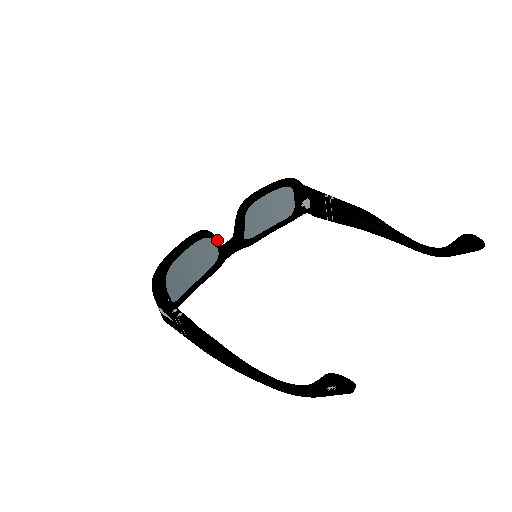
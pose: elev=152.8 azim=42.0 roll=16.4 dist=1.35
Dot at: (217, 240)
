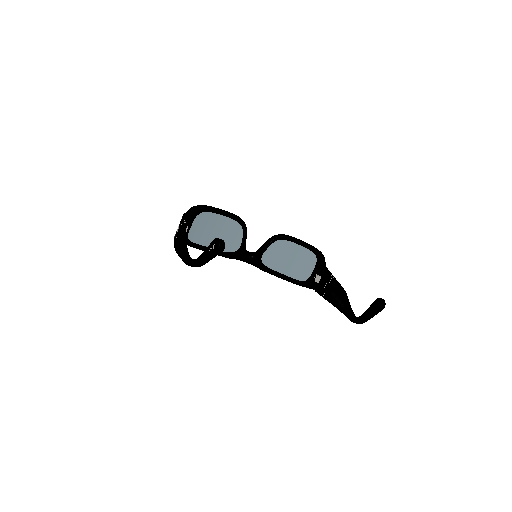
Dot at: (245, 234)
